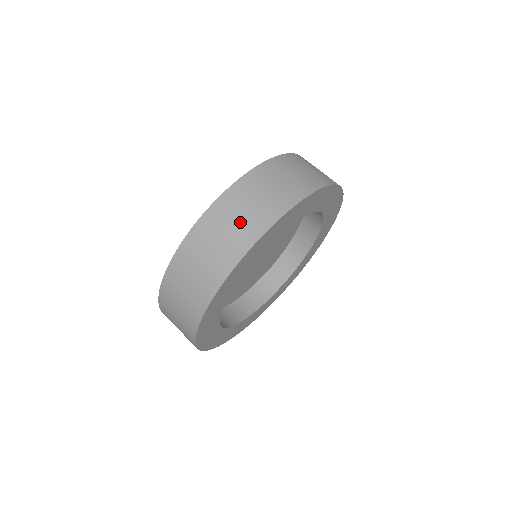
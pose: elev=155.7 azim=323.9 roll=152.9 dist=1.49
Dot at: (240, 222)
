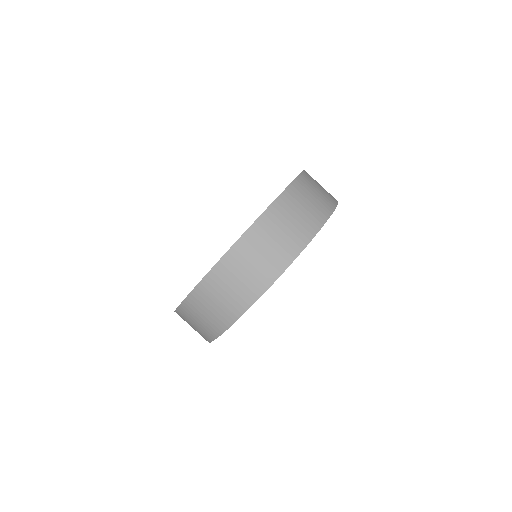
Dot at: (227, 298)
